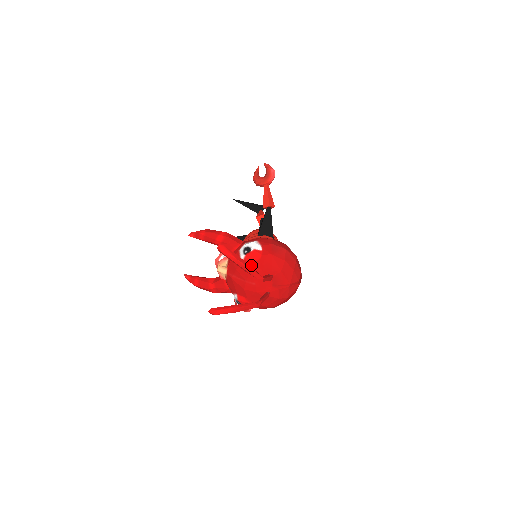
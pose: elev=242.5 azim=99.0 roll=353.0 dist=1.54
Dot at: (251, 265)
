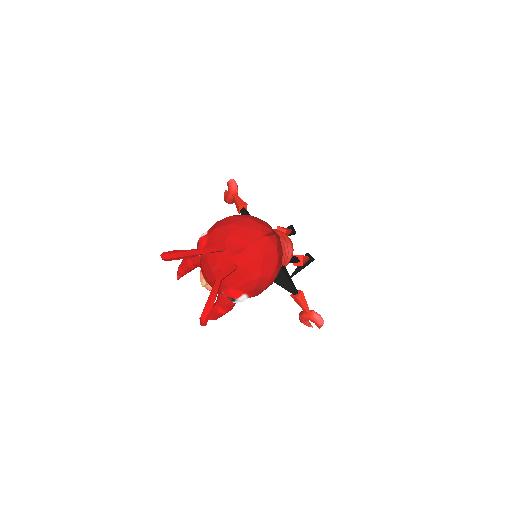
Dot at: occluded
